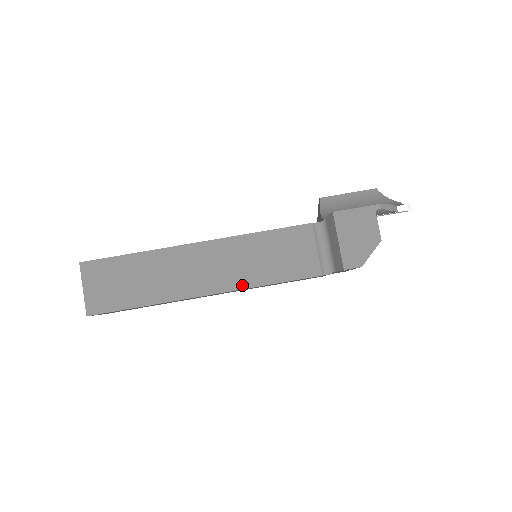
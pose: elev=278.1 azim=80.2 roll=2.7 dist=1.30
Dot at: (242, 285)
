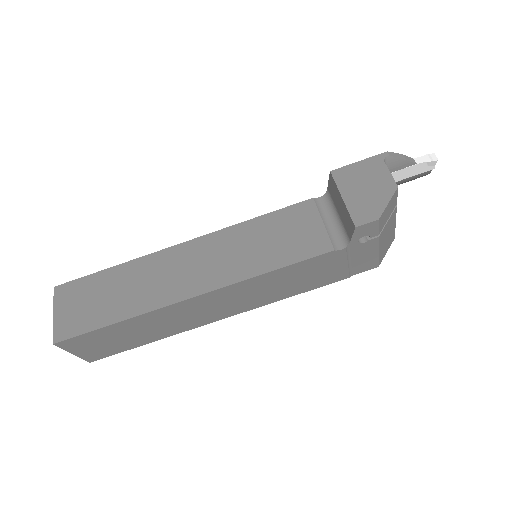
Dot at: (234, 279)
